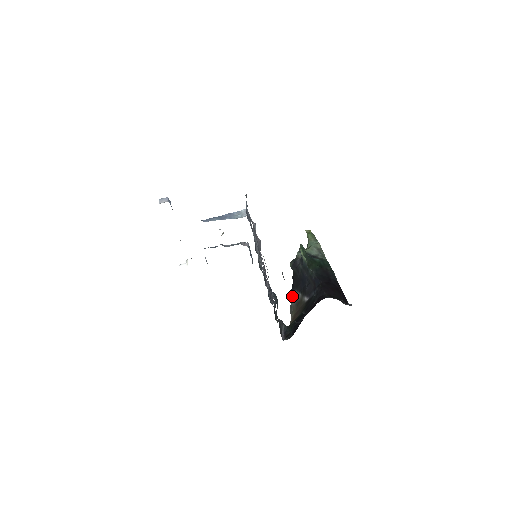
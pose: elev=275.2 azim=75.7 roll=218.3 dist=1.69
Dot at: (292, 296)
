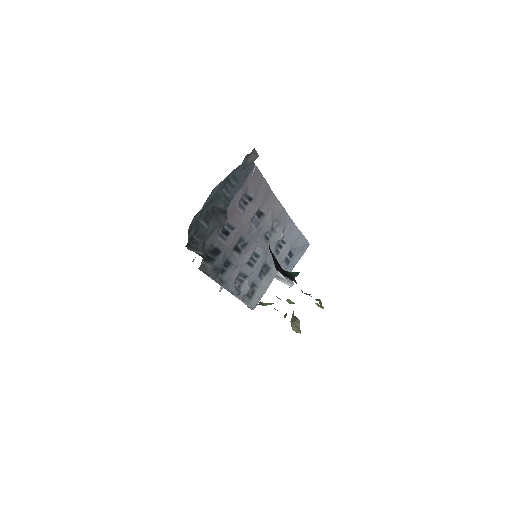
Dot at: occluded
